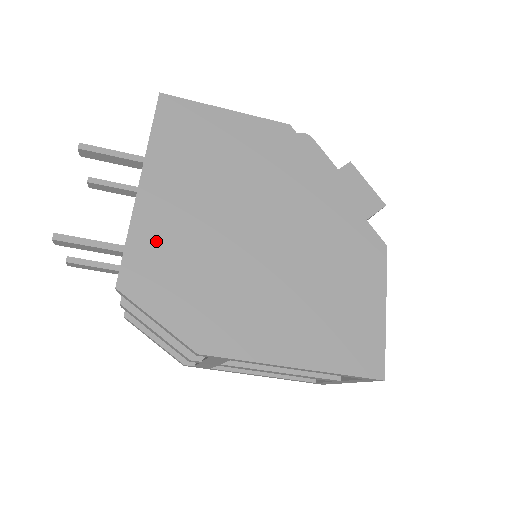
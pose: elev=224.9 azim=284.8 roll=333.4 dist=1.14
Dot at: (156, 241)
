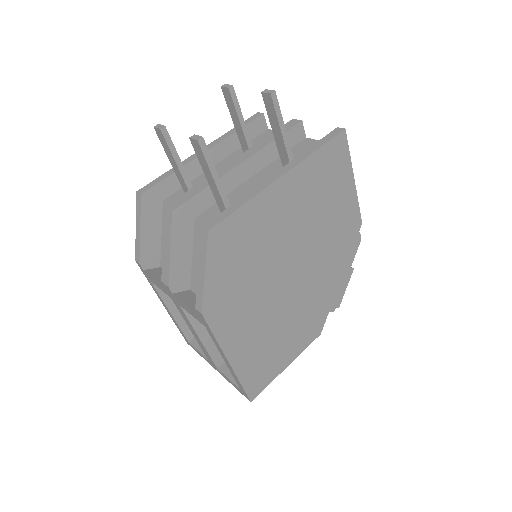
Dot at: (252, 224)
